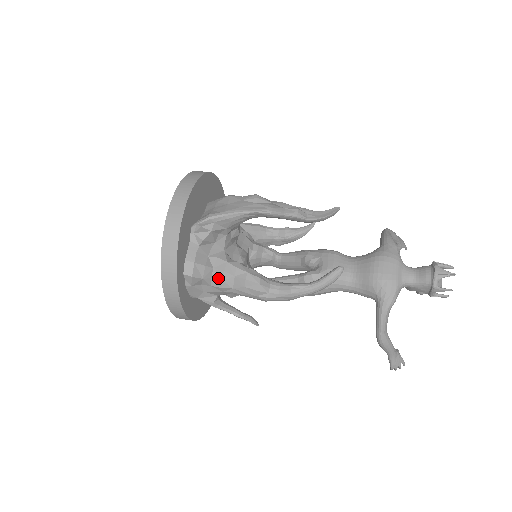
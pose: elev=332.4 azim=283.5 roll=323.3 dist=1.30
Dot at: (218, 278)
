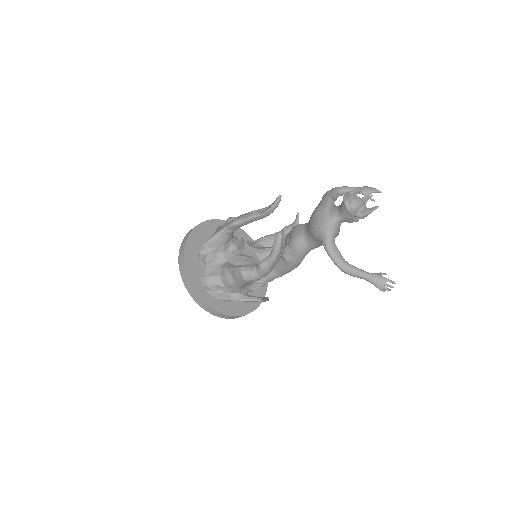
Dot at: (225, 280)
